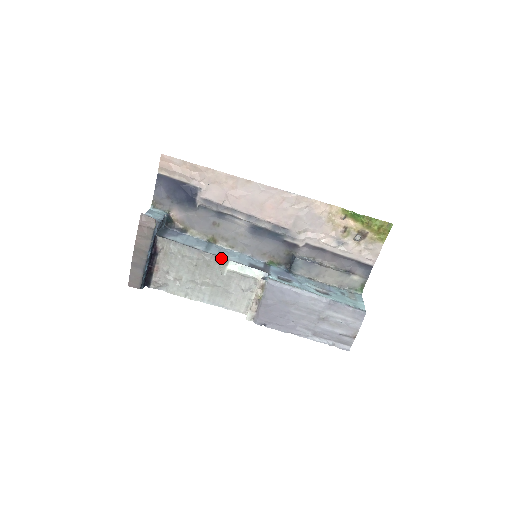
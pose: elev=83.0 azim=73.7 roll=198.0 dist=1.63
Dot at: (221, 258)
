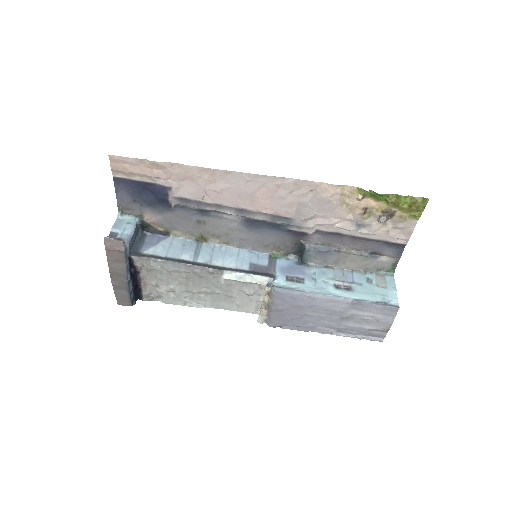
Dot at: (213, 269)
